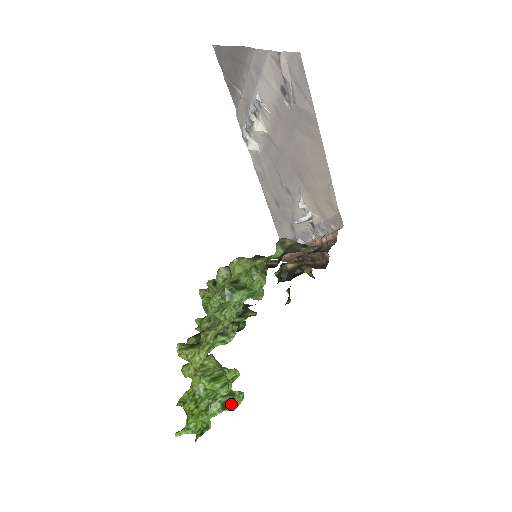
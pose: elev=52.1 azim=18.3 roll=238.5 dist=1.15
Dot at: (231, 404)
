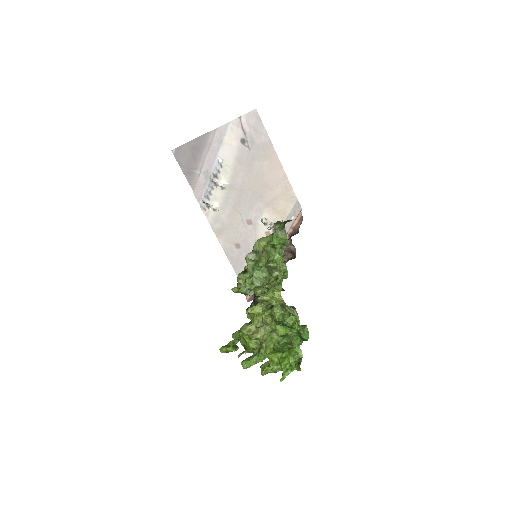
Dot at: (303, 339)
